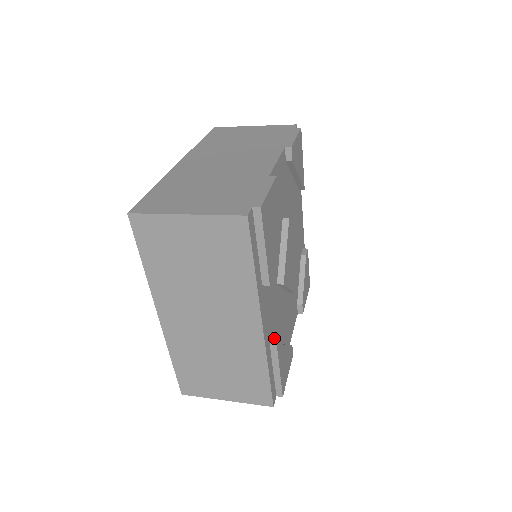
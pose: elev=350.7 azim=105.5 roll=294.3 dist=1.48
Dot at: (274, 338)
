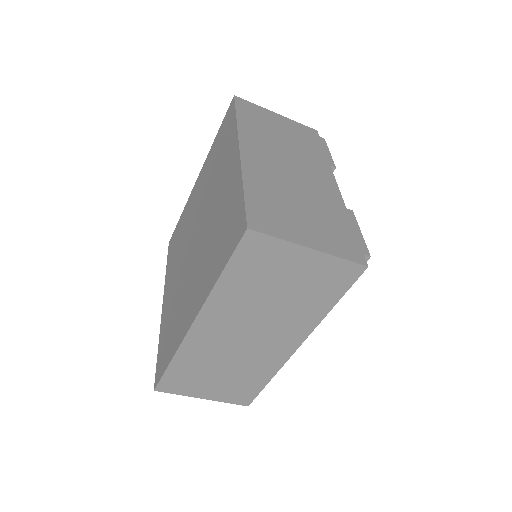
Dot at: occluded
